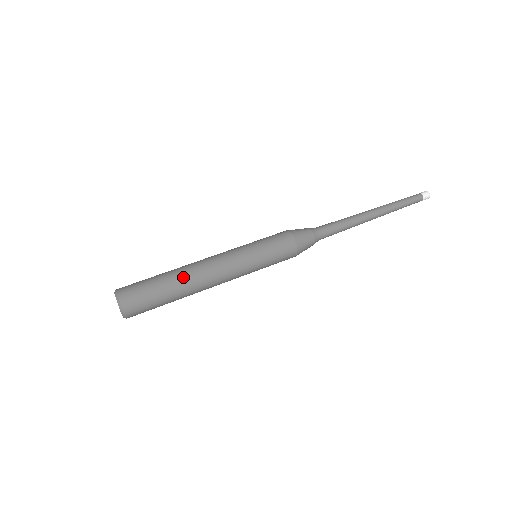
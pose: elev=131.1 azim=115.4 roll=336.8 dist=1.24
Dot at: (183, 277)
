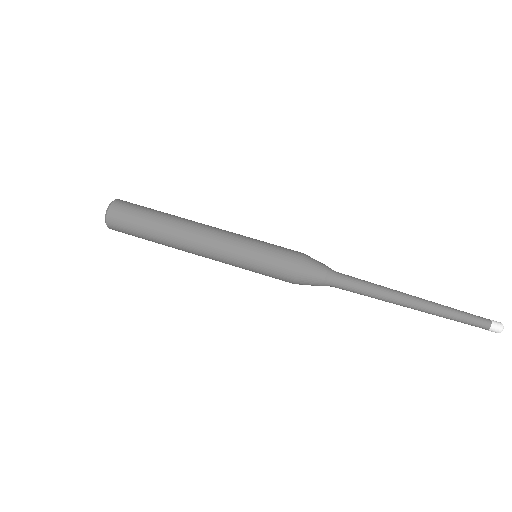
Dot at: (168, 240)
